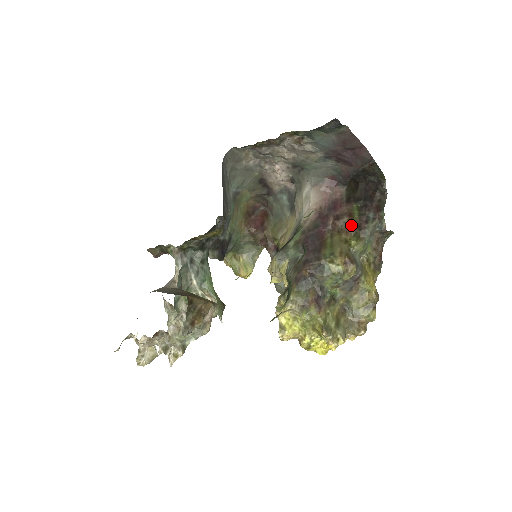
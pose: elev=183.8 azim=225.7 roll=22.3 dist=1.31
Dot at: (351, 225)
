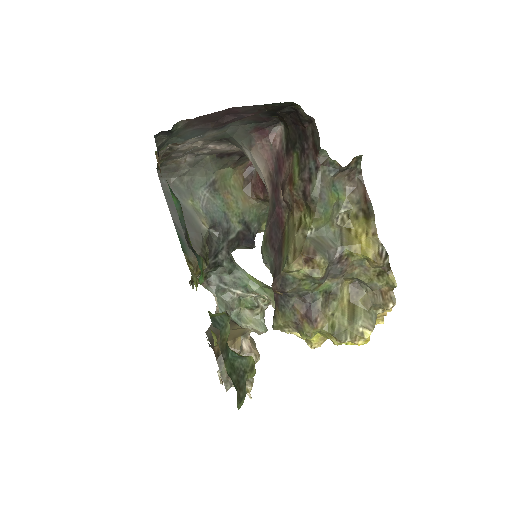
Dot at: (296, 196)
